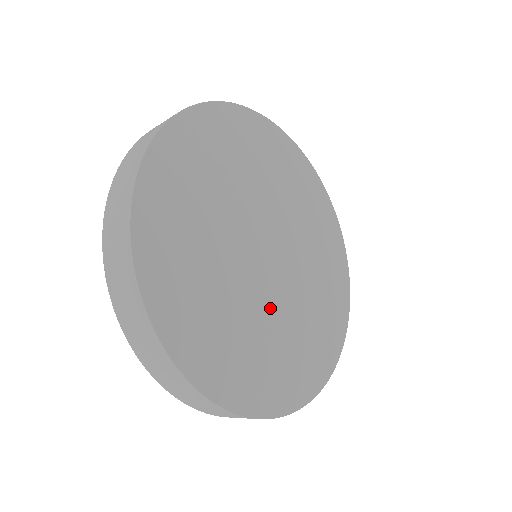
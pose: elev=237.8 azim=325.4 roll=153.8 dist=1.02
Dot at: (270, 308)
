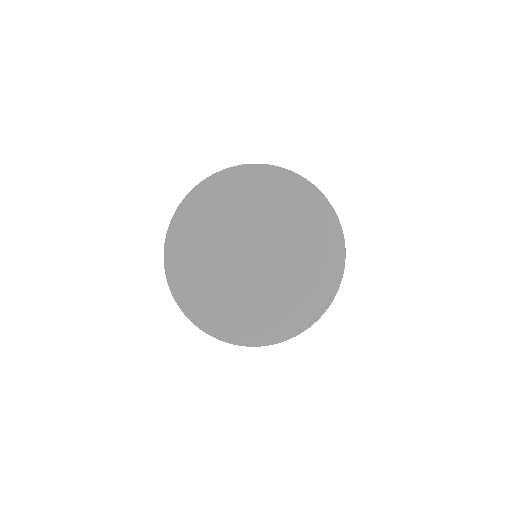
Dot at: (257, 290)
